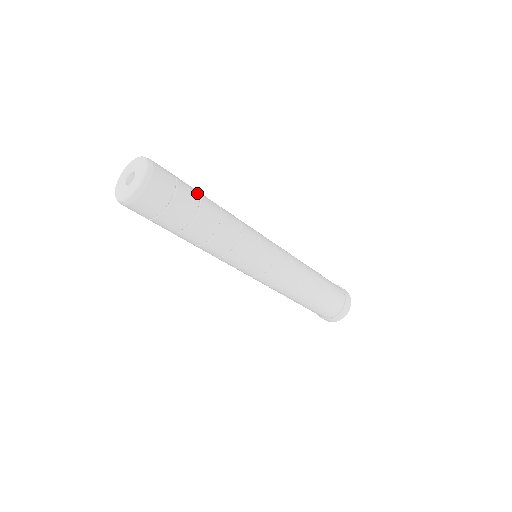
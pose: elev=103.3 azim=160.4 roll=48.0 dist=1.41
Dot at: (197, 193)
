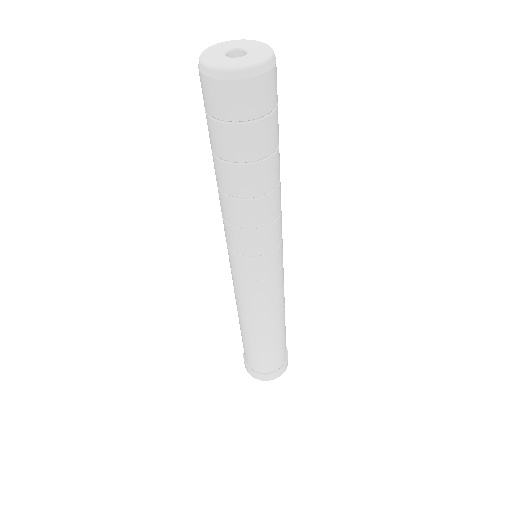
Dot at: occluded
